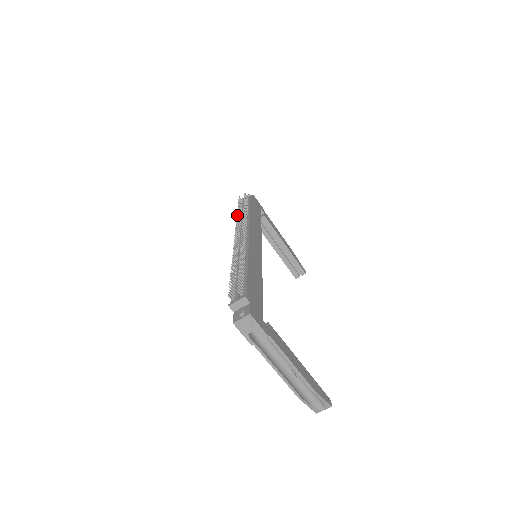
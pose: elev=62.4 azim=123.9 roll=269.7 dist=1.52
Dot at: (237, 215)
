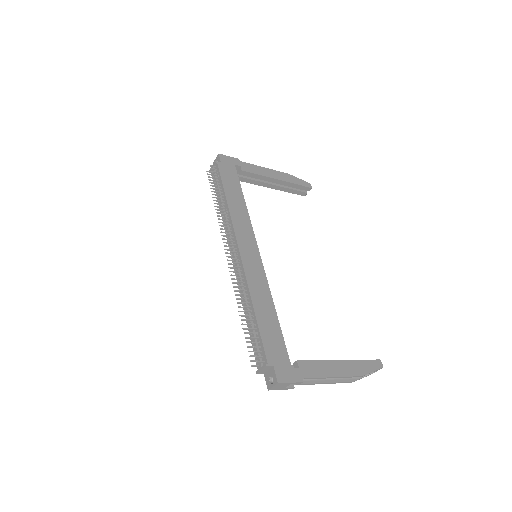
Dot at: occluded
